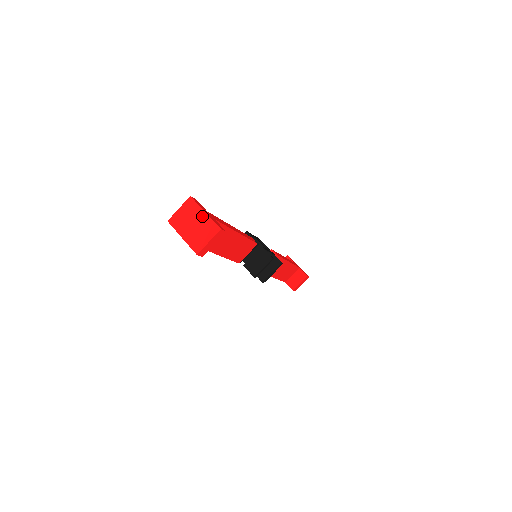
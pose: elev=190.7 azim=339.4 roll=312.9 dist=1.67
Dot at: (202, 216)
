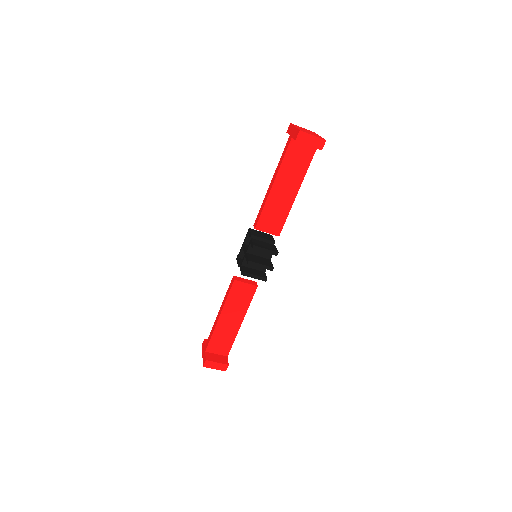
Dot at: (317, 135)
